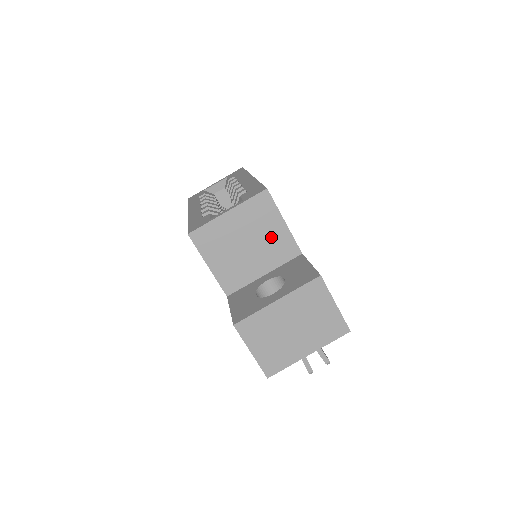
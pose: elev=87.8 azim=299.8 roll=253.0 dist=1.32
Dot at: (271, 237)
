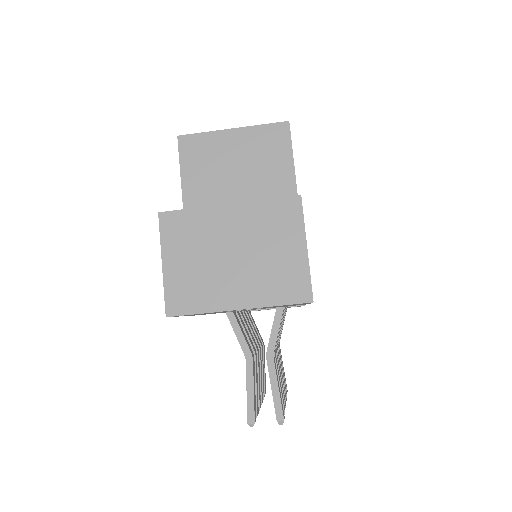
Dot at: (270, 180)
